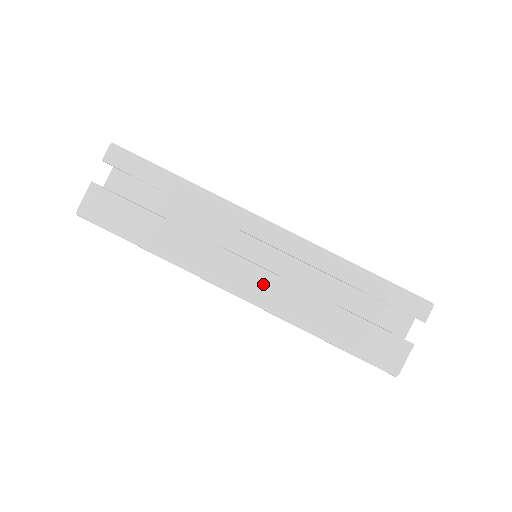
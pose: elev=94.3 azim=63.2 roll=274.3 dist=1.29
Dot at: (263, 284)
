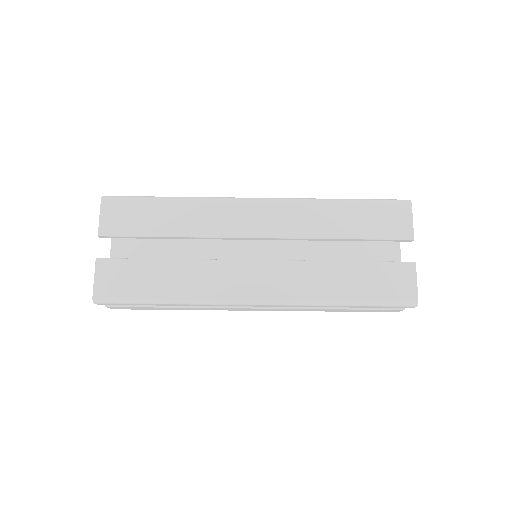
Dot at: occluded
